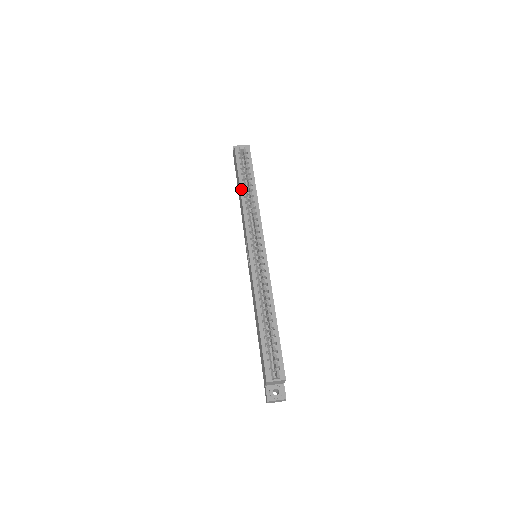
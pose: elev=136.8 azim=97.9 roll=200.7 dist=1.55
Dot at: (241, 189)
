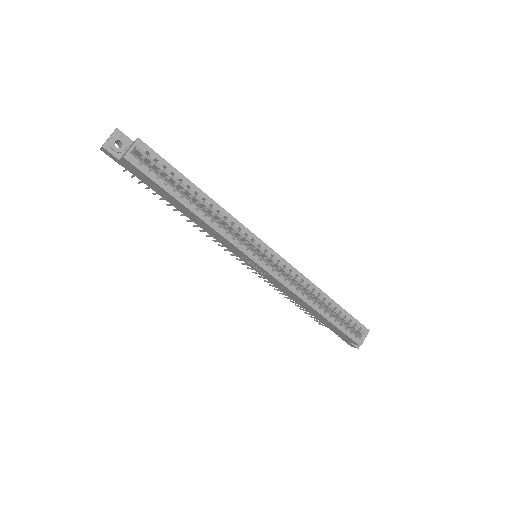
Dot at: (192, 210)
